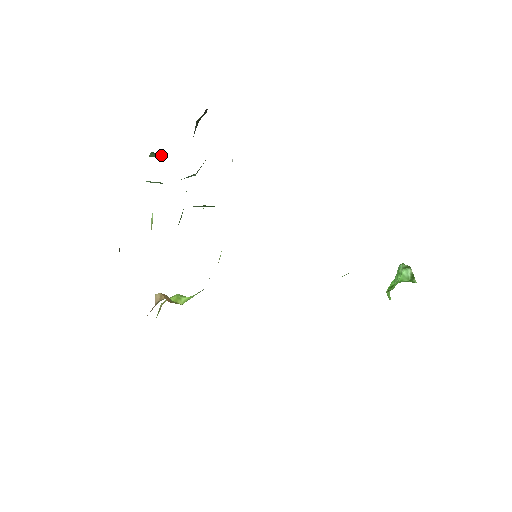
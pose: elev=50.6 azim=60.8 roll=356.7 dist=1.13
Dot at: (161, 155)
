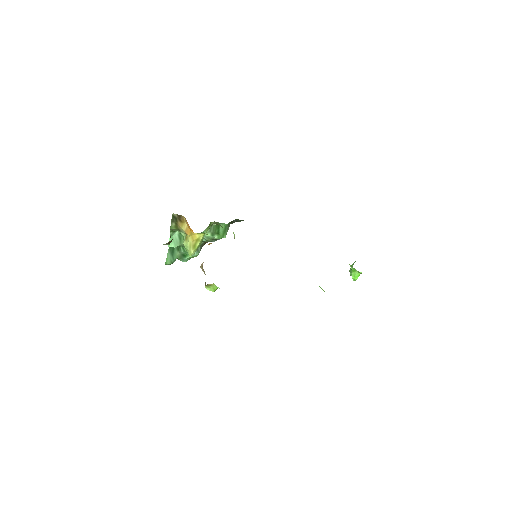
Dot at: (173, 261)
